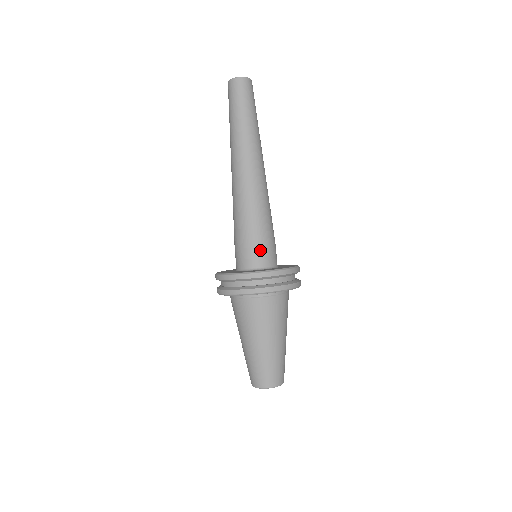
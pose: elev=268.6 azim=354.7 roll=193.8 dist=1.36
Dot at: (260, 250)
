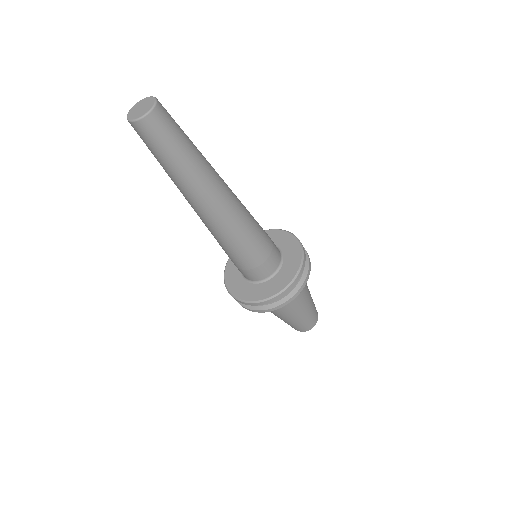
Dot at: (252, 271)
